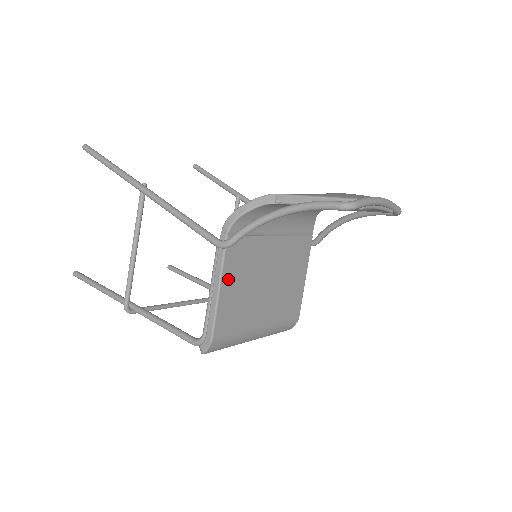
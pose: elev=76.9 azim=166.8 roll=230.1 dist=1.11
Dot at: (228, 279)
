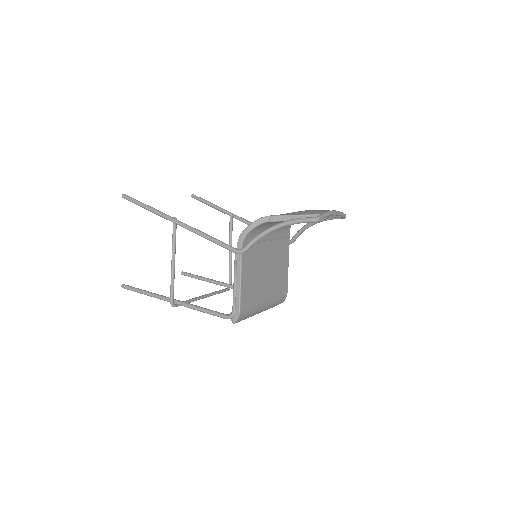
Dot at: (245, 273)
